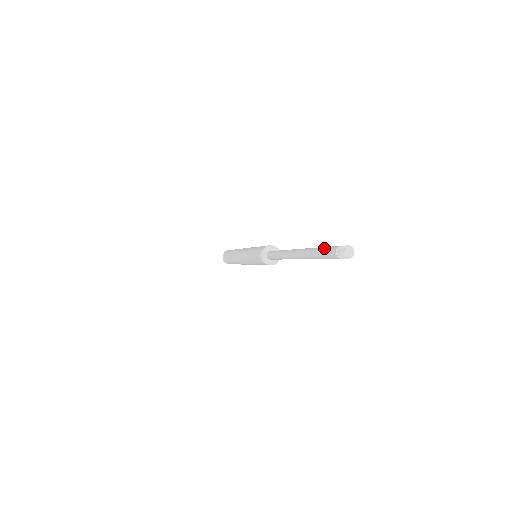
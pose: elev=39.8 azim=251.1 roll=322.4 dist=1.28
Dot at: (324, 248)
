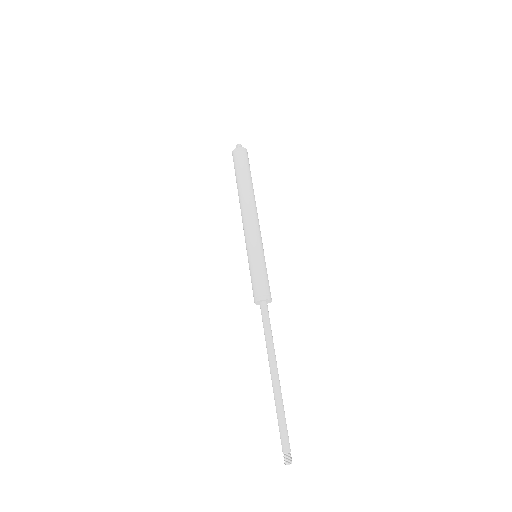
Dot at: (281, 431)
